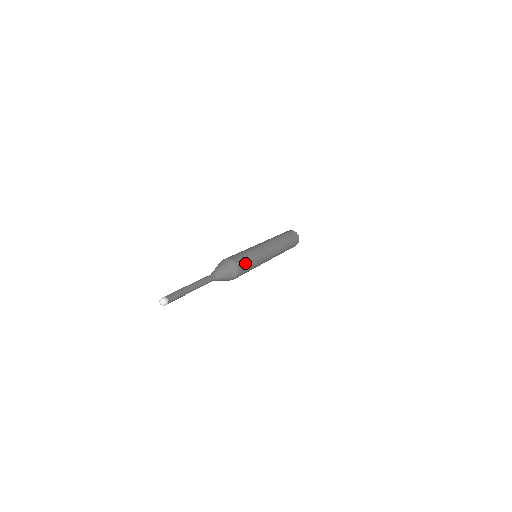
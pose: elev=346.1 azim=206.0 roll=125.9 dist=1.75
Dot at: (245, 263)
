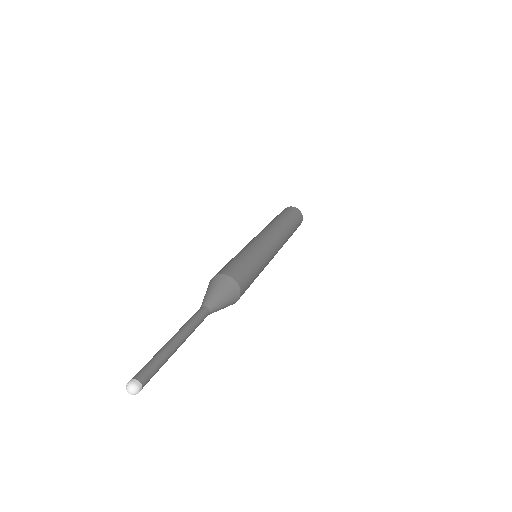
Dot at: (248, 278)
